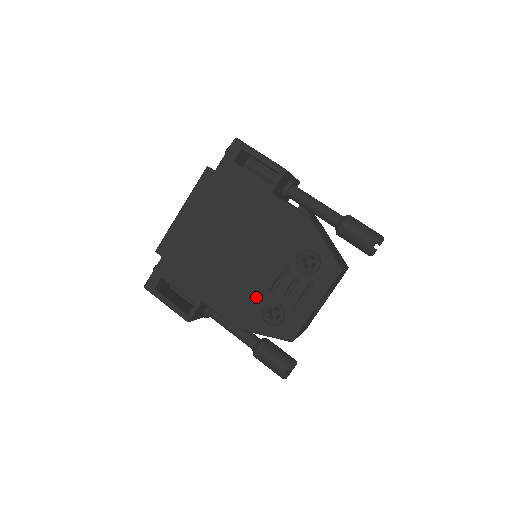
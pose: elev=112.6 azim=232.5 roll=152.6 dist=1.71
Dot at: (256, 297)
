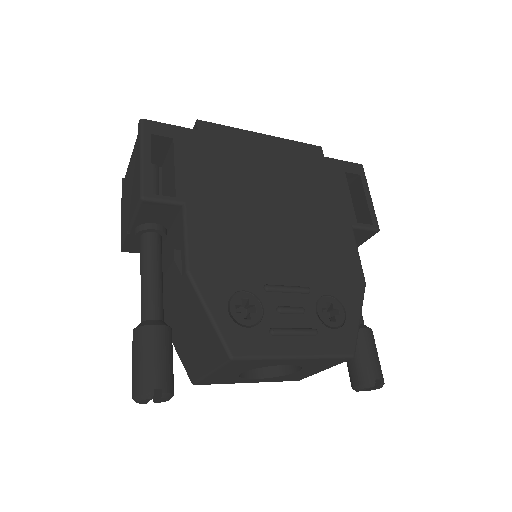
Dot at: (247, 273)
